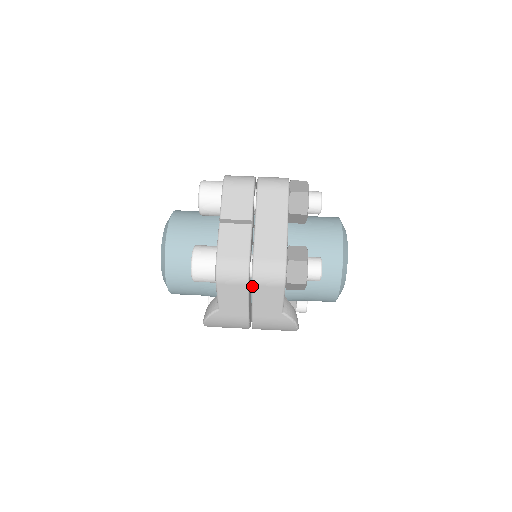
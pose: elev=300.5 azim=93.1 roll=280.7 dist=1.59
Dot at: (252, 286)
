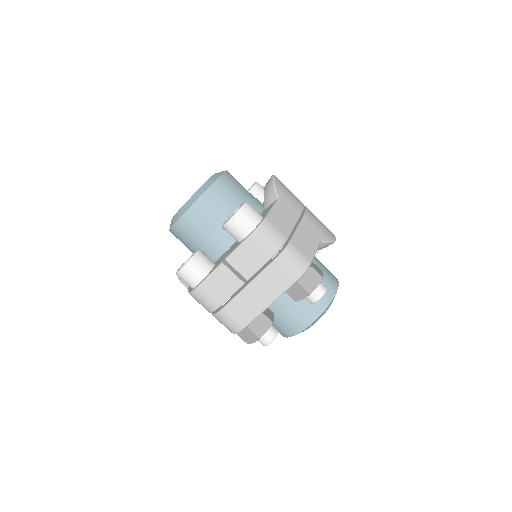
Dot at: (212, 314)
